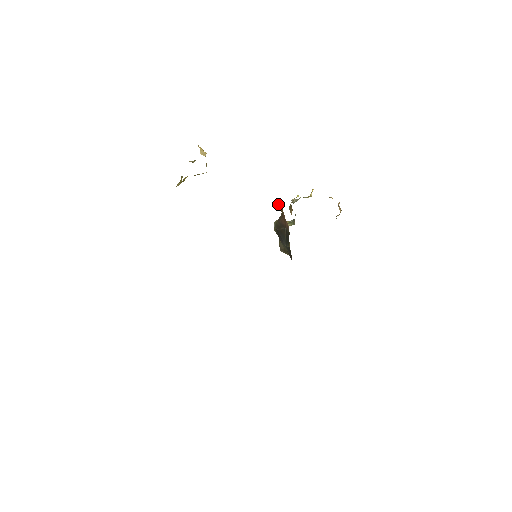
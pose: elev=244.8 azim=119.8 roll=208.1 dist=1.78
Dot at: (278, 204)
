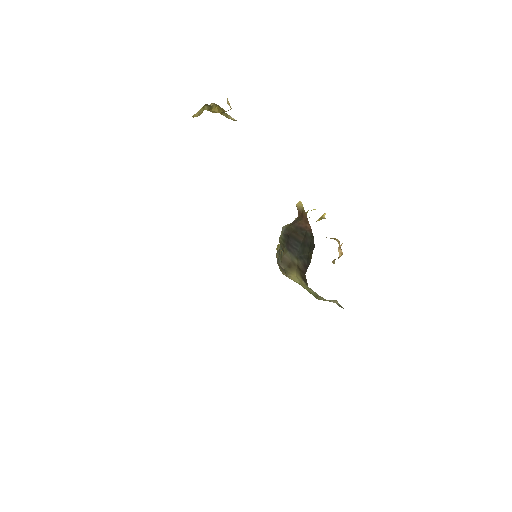
Dot at: (298, 203)
